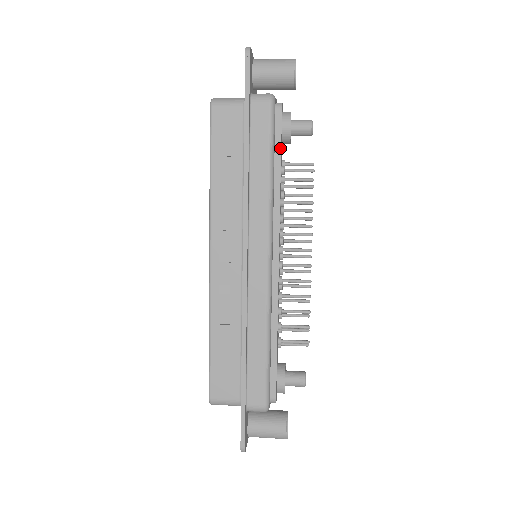
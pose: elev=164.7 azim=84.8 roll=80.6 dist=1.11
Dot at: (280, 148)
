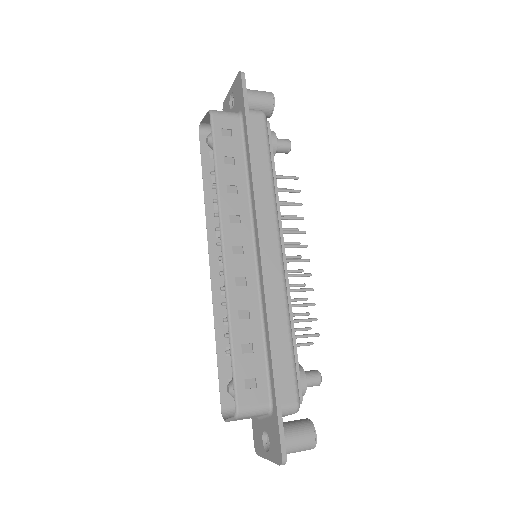
Dot at: (273, 155)
